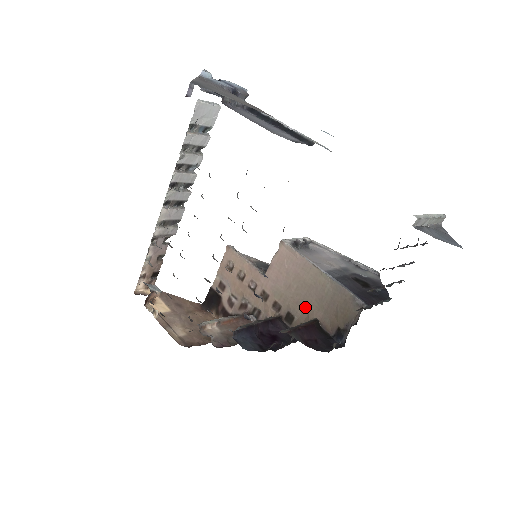
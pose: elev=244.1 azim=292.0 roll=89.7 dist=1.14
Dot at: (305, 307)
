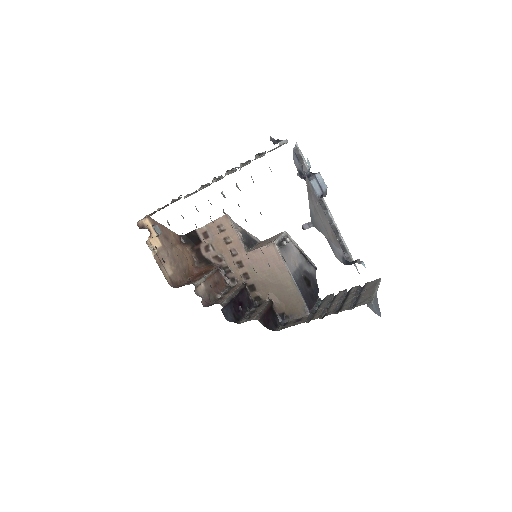
Dot at: (267, 289)
